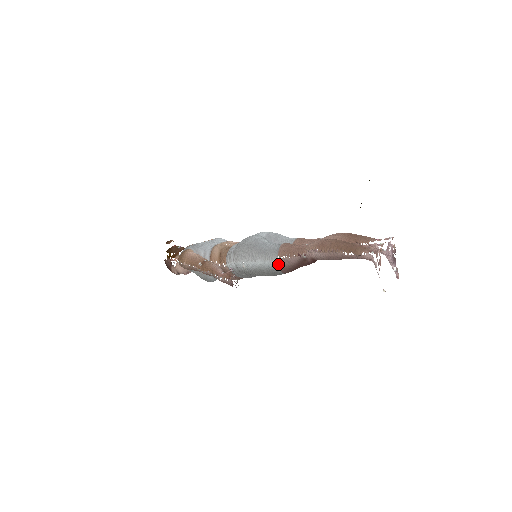
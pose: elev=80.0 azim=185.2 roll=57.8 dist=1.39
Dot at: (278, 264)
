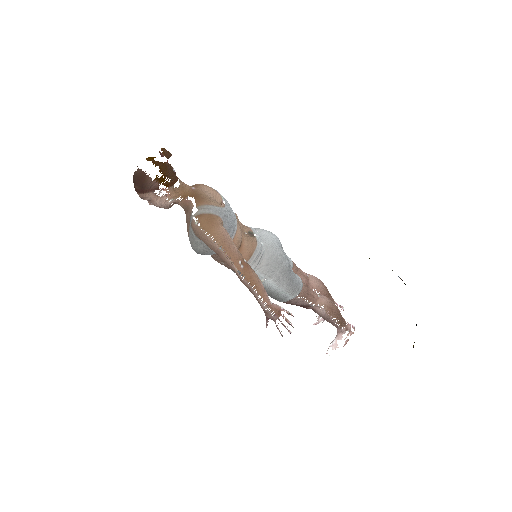
Dot at: (291, 299)
